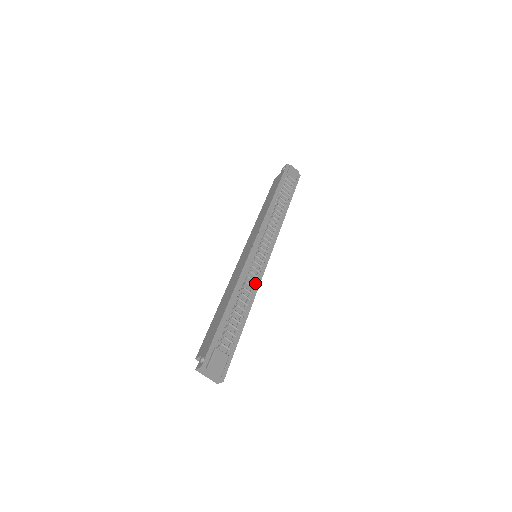
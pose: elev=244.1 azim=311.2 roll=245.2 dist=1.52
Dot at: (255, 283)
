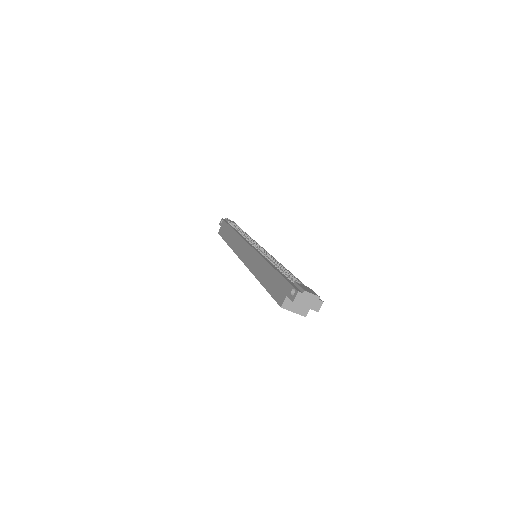
Dot at: occluded
